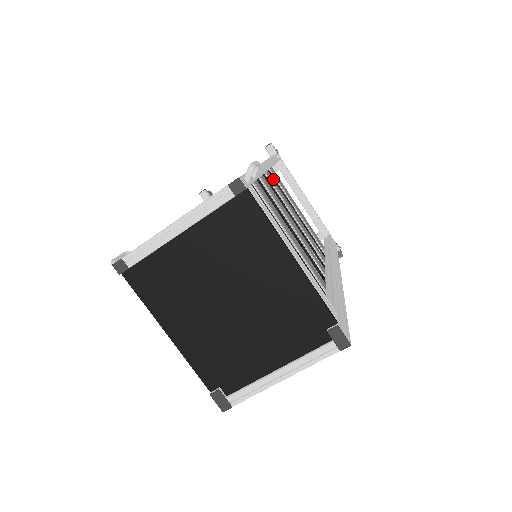
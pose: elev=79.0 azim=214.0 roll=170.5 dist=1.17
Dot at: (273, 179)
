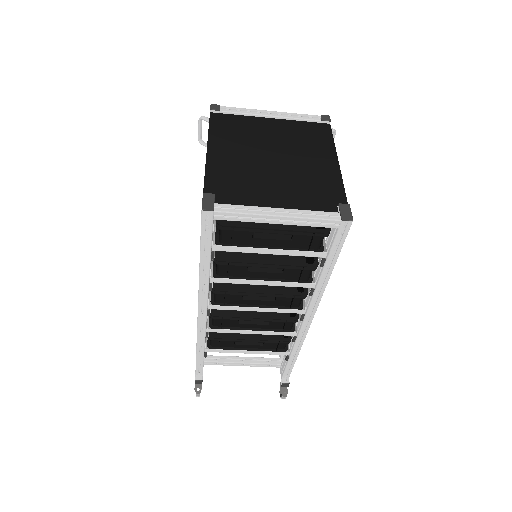
Dot at: occluded
